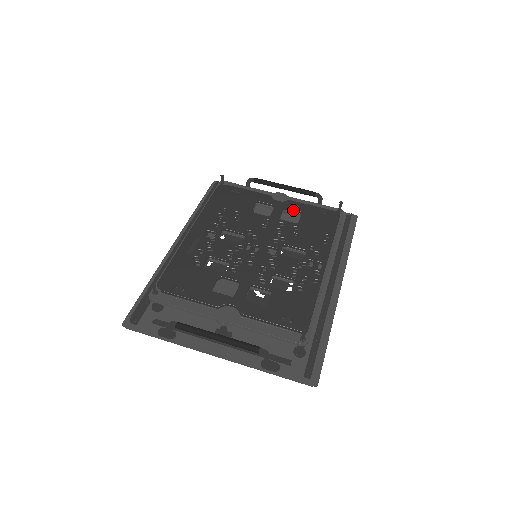
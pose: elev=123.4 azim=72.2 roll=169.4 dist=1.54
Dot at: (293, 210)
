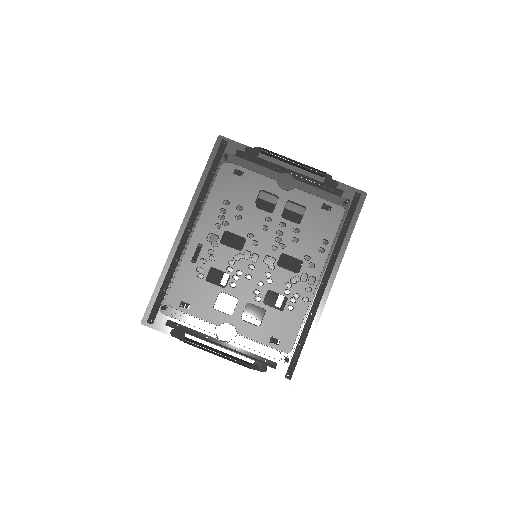
Dot at: (297, 203)
